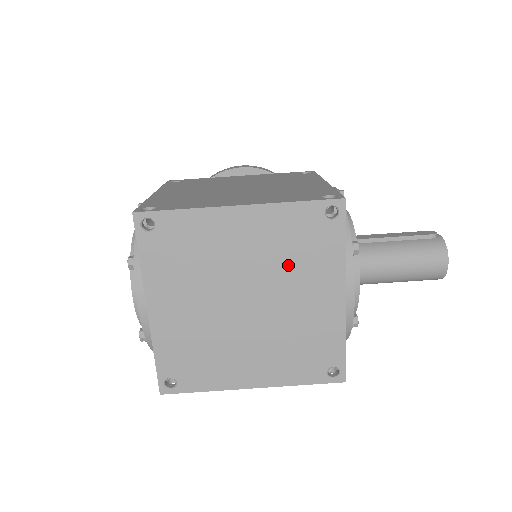
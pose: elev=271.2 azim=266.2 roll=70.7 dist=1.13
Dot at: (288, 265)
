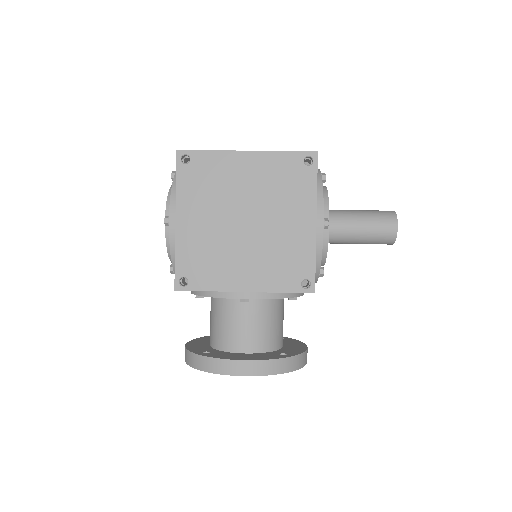
Dot at: occluded
